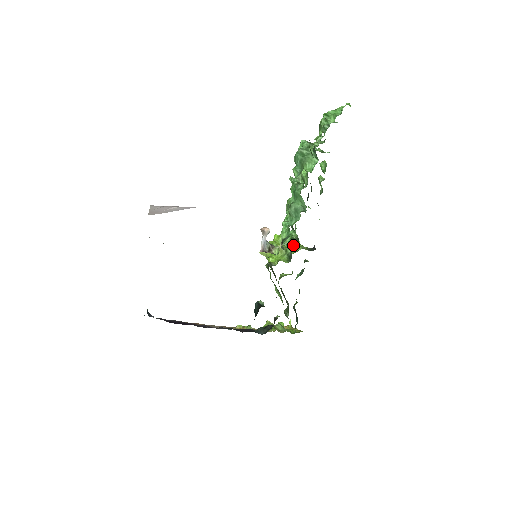
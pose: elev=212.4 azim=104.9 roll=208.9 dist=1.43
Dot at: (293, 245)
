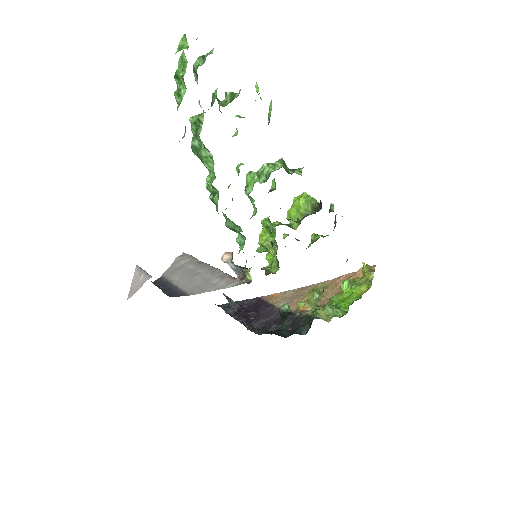
Dot at: (275, 242)
